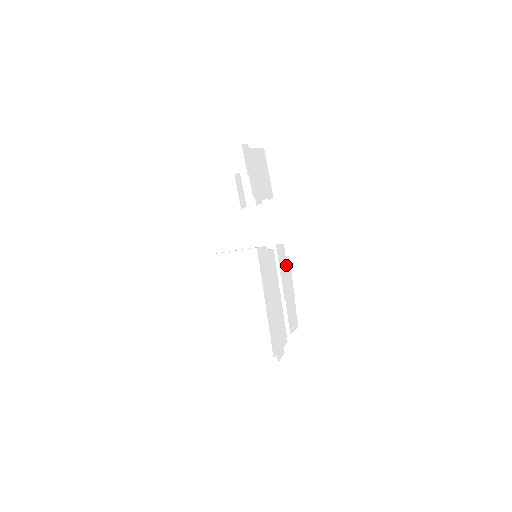
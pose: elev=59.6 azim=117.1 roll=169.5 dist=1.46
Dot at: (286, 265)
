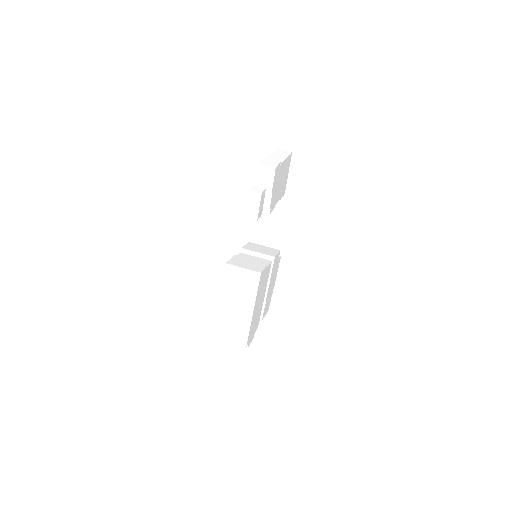
Dot at: (276, 267)
